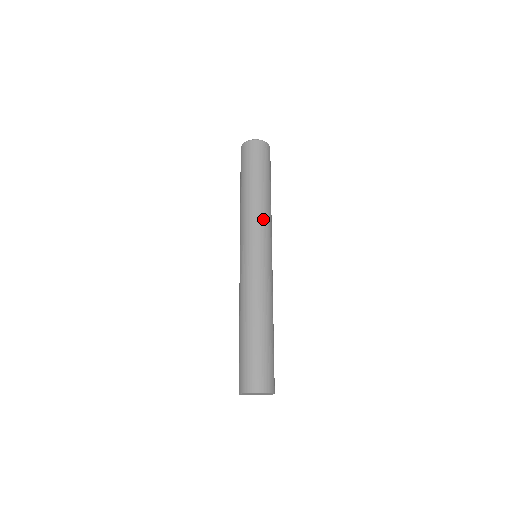
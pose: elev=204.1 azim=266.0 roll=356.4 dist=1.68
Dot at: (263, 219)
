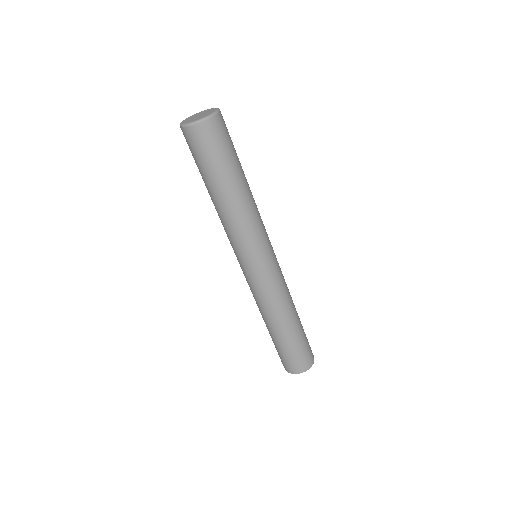
Dot at: (240, 232)
